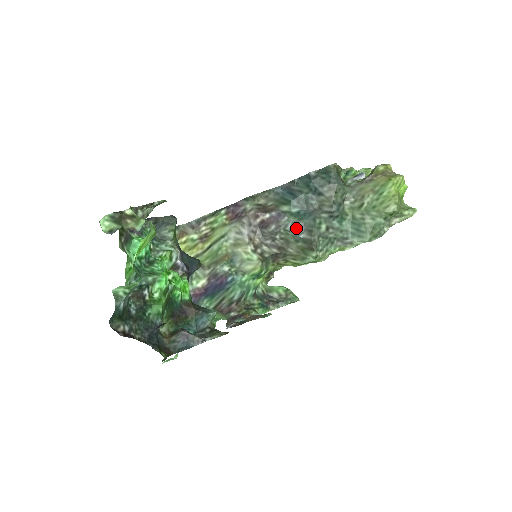
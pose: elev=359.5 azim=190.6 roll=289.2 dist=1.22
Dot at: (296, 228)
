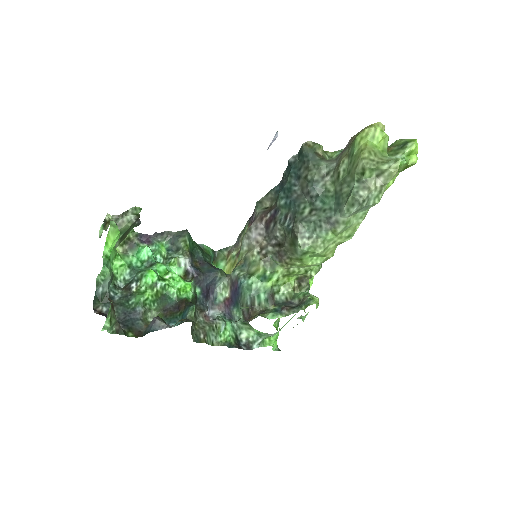
Dot at: (287, 220)
